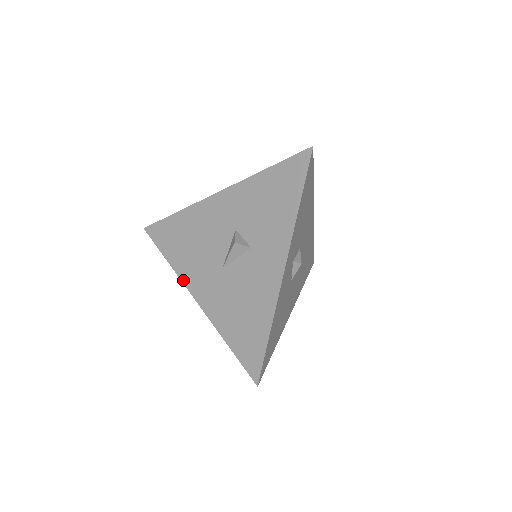
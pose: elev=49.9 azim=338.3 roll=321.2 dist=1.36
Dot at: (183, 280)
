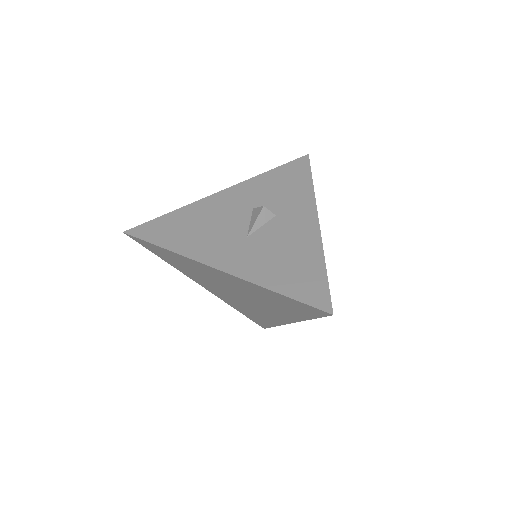
Dot at: (195, 258)
